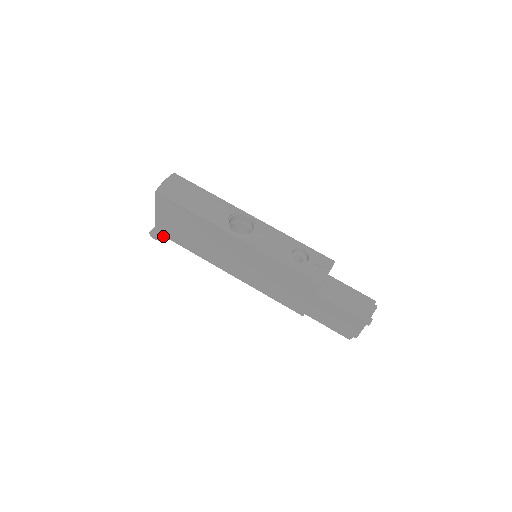
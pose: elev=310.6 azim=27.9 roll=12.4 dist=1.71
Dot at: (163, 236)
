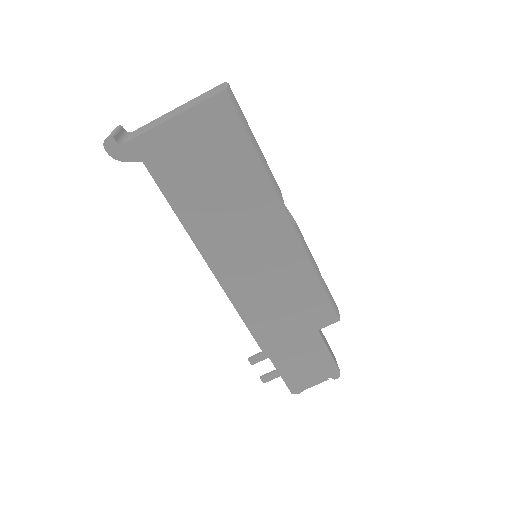
Dot at: (139, 157)
